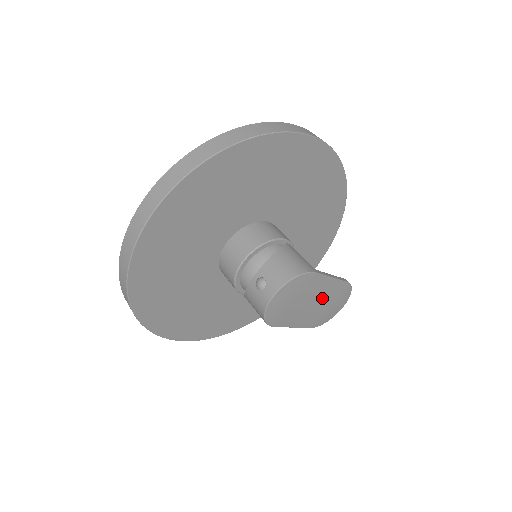
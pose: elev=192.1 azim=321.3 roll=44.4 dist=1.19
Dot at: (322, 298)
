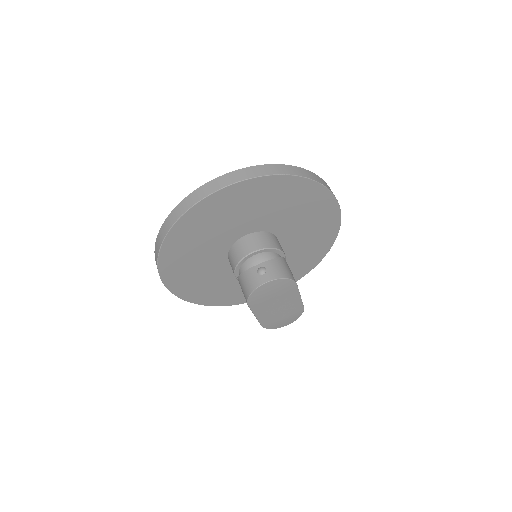
Dot at: (285, 307)
